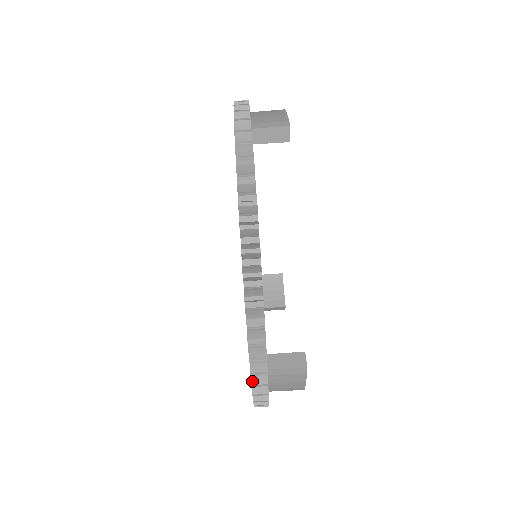
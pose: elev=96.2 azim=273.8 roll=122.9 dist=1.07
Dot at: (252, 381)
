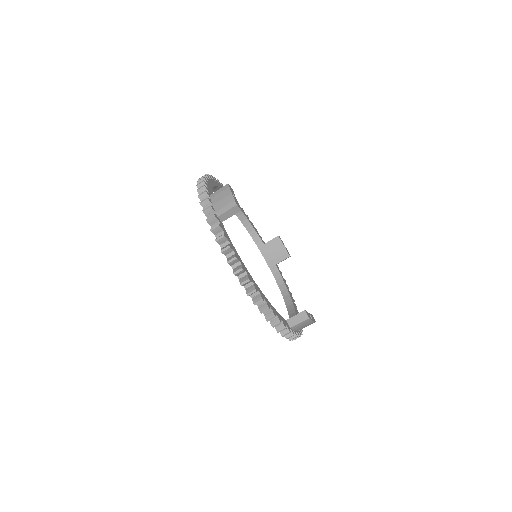
Dot at: (285, 337)
